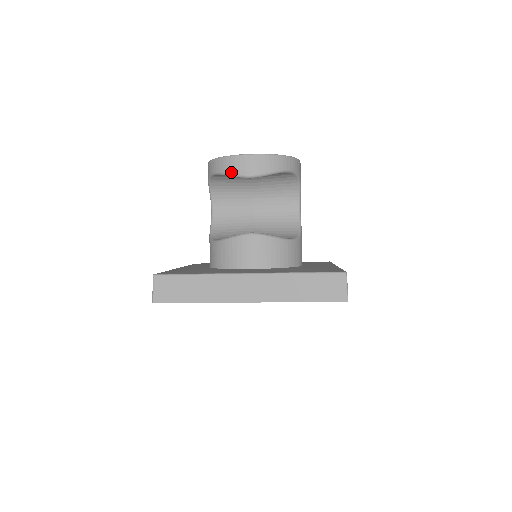
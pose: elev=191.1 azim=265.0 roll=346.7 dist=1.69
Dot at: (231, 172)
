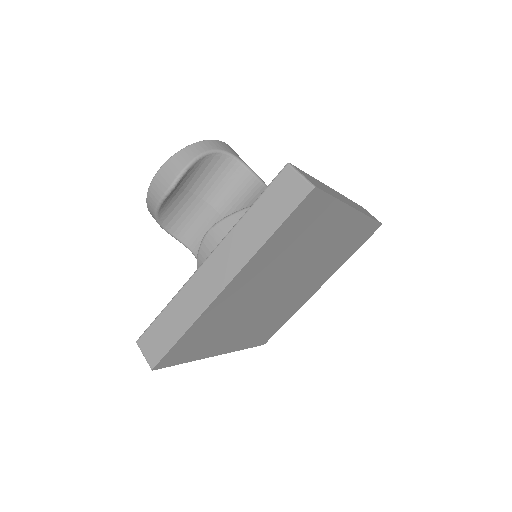
Dot at: (157, 200)
